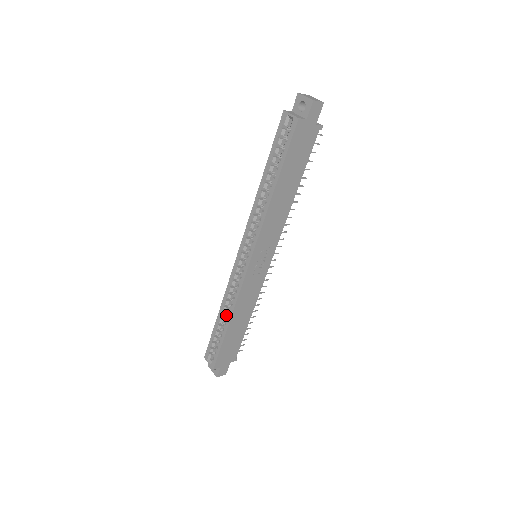
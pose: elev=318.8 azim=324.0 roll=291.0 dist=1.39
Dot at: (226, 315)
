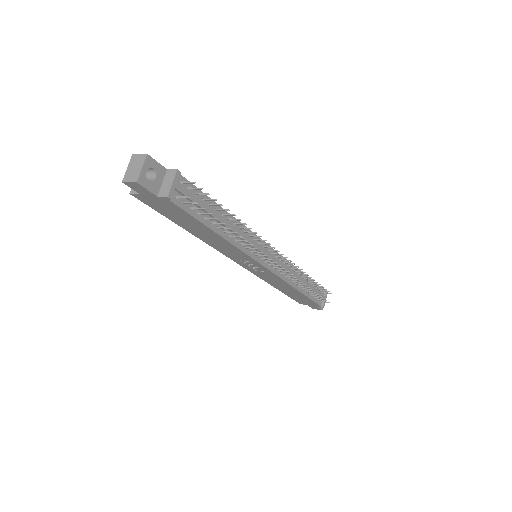
Dot at: occluded
